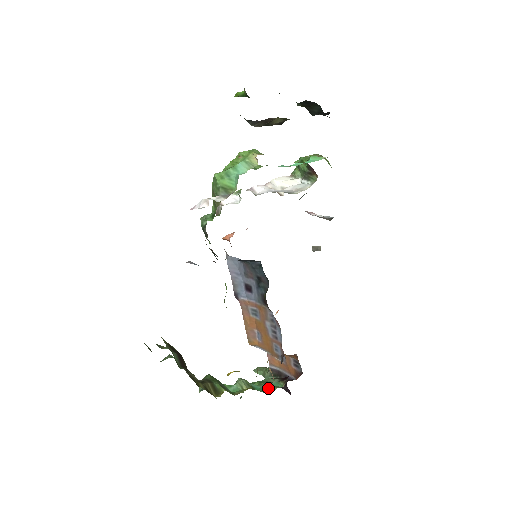
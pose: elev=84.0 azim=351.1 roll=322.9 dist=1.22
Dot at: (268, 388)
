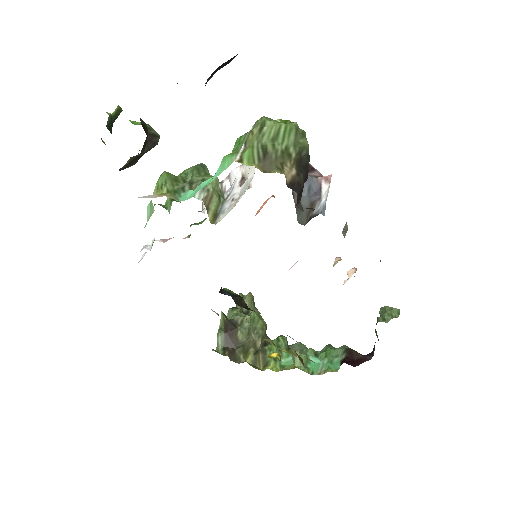
Dot at: (323, 367)
